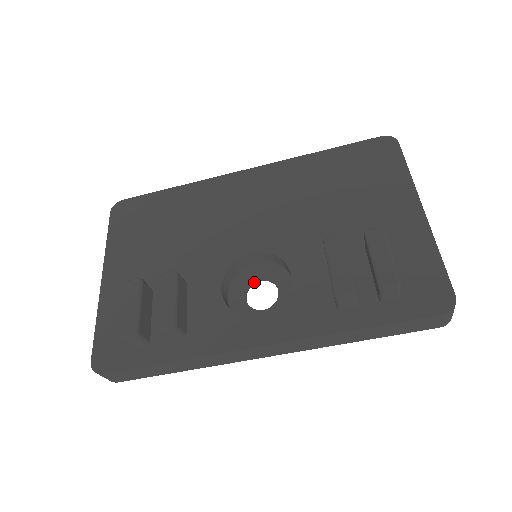
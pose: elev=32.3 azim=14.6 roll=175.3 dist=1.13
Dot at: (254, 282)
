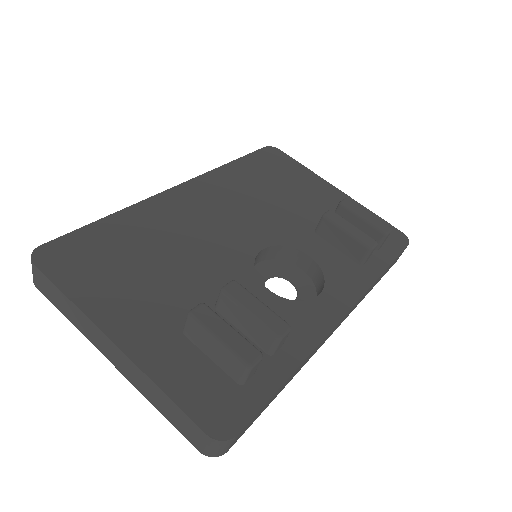
Dot at: occluded
